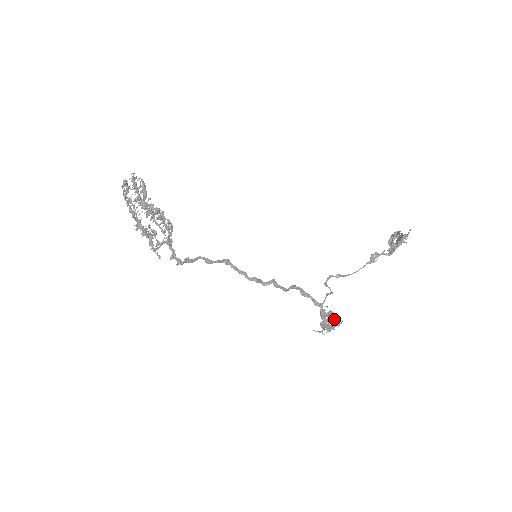
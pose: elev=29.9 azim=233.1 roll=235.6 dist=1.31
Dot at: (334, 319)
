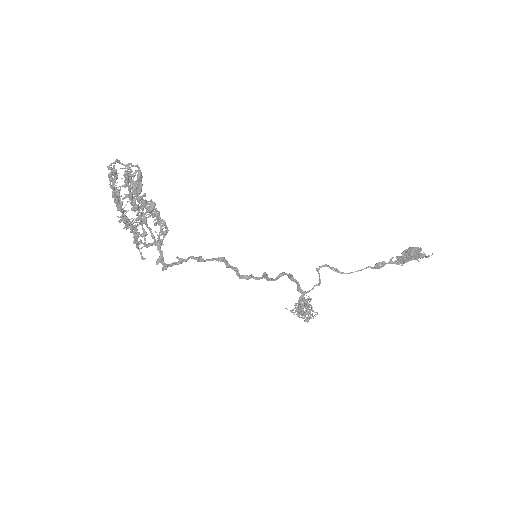
Dot at: (310, 310)
